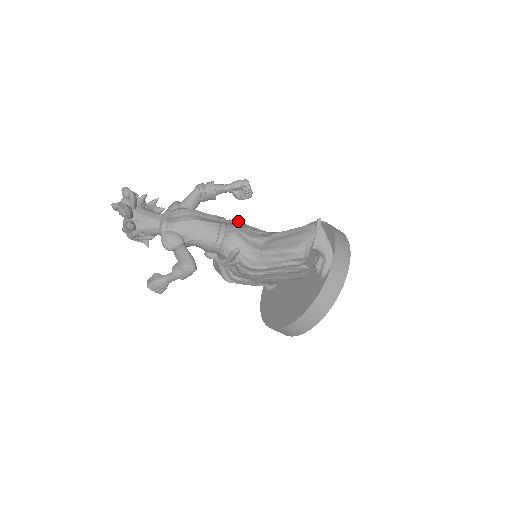
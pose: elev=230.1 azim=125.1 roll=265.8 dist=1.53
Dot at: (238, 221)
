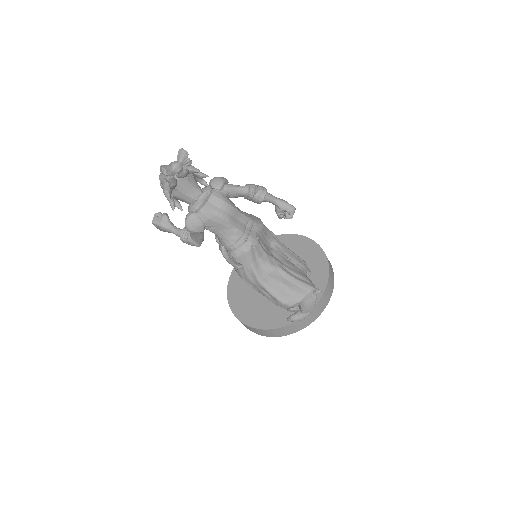
Dot at: (262, 228)
